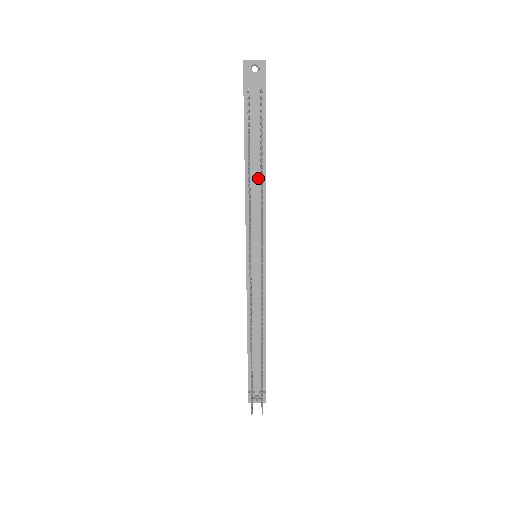
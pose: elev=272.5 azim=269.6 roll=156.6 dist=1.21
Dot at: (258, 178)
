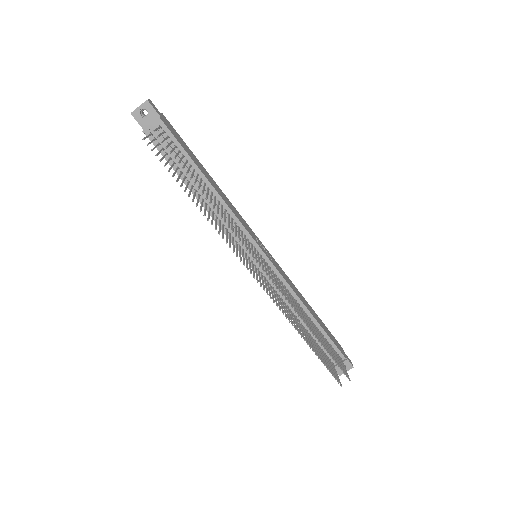
Dot at: occluded
